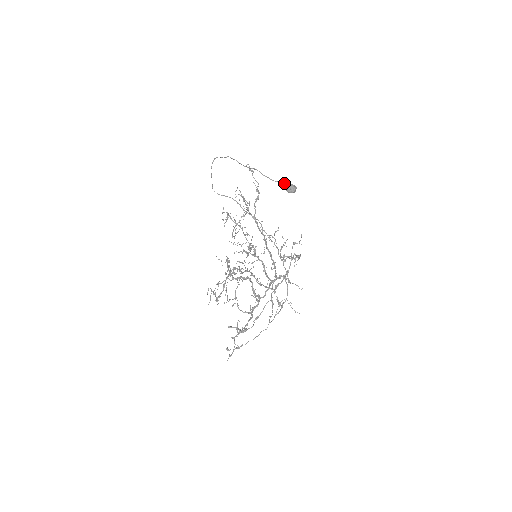
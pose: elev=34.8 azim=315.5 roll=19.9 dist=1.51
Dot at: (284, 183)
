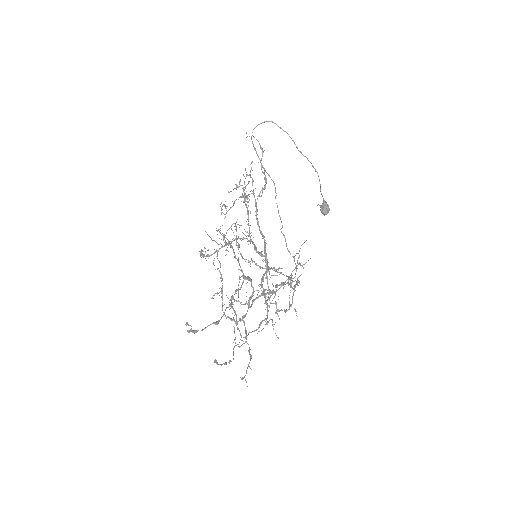
Dot at: (326, 202)
